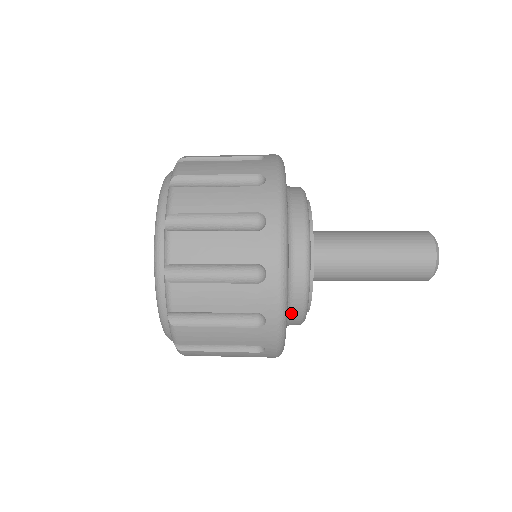
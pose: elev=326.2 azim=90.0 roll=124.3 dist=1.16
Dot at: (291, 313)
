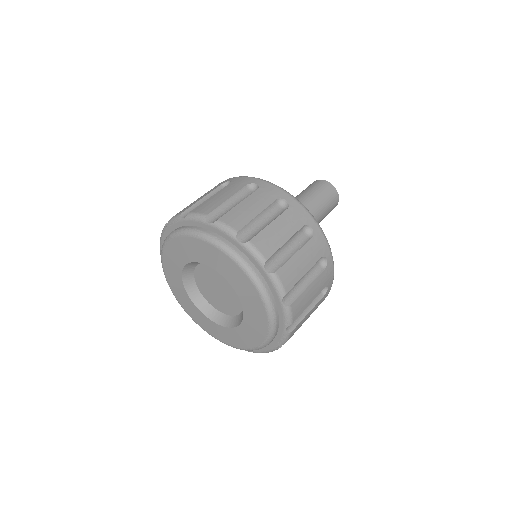
Dot at: occluded
